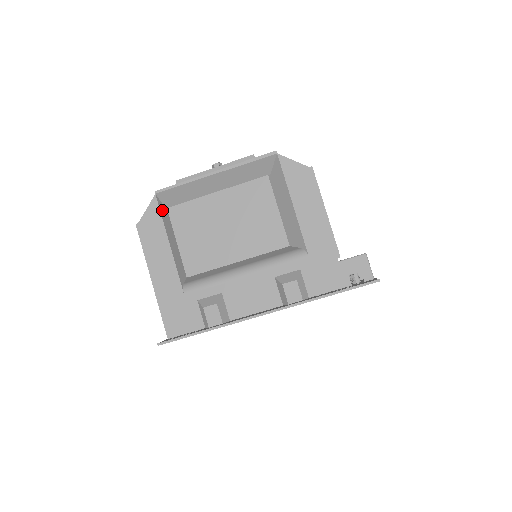
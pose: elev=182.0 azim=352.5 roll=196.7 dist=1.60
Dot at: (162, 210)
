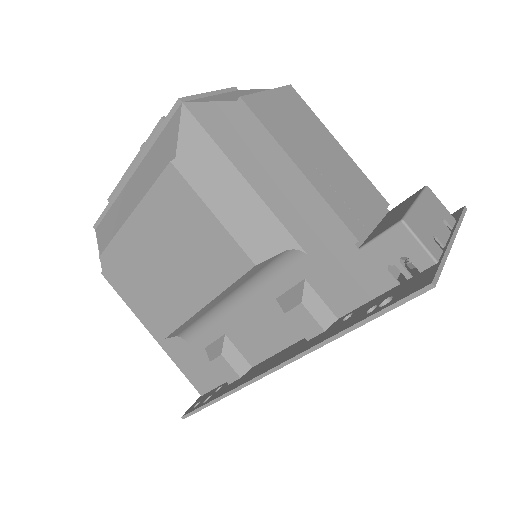
Dot at: occluded
